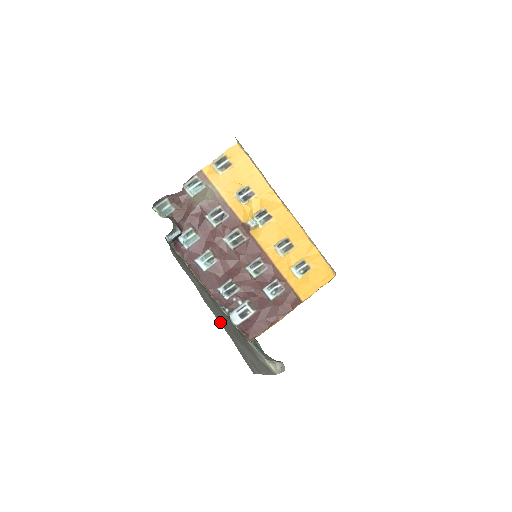
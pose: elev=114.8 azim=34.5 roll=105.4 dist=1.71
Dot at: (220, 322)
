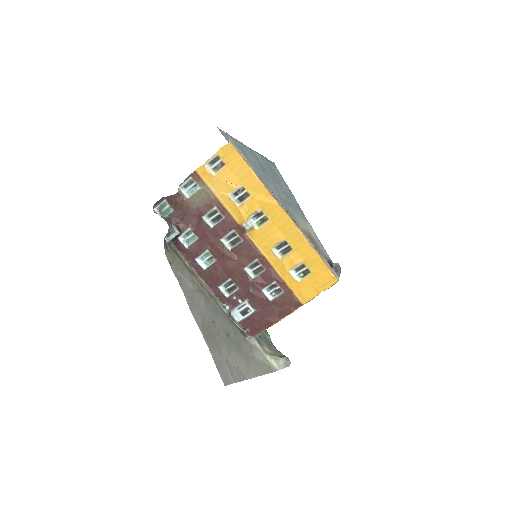
Dot at: (202, 330)
